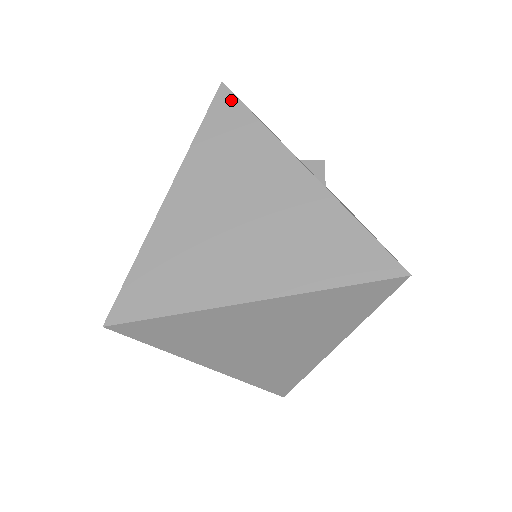
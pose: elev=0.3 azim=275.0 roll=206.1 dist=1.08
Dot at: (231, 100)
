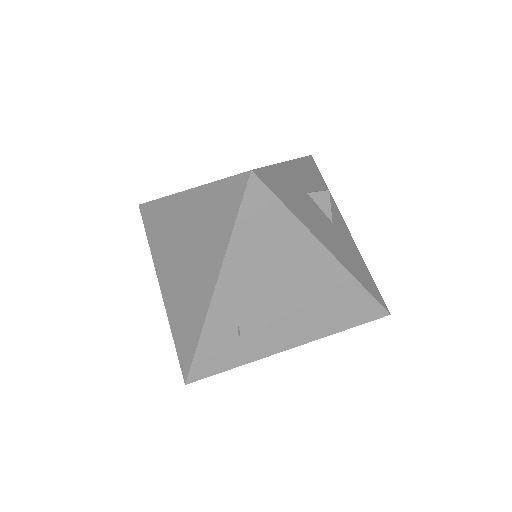
Dot at: occluded
